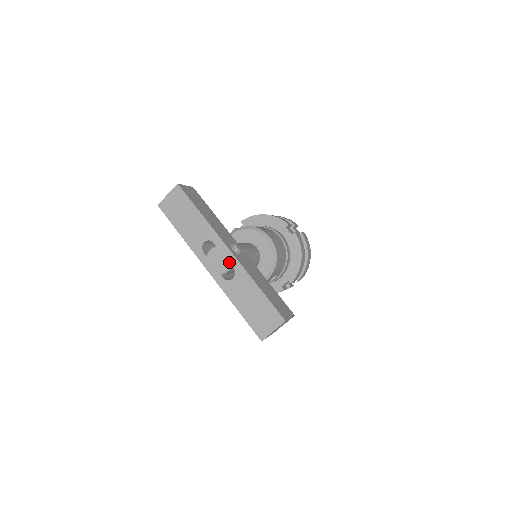
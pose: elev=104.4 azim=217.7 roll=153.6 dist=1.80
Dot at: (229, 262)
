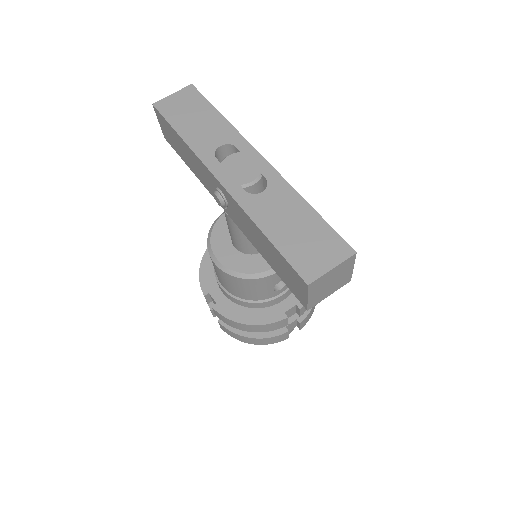
Dot at: (259, 170)
